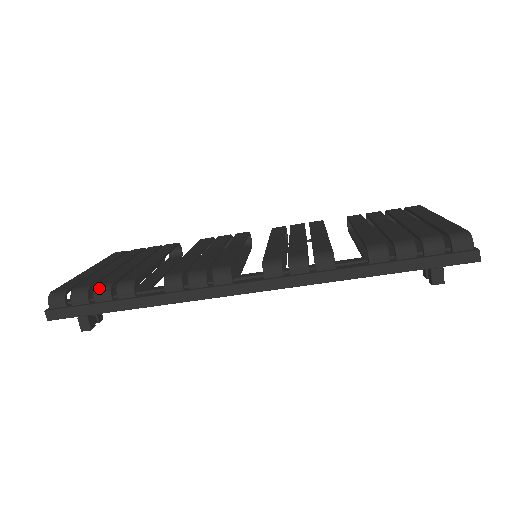
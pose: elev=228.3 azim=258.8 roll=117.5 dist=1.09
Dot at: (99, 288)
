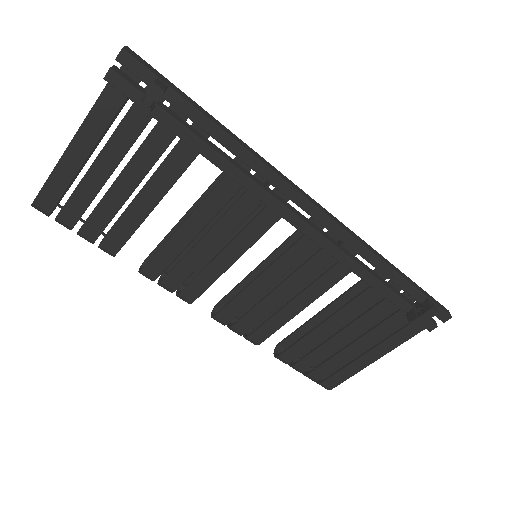
Dot at: occluded
